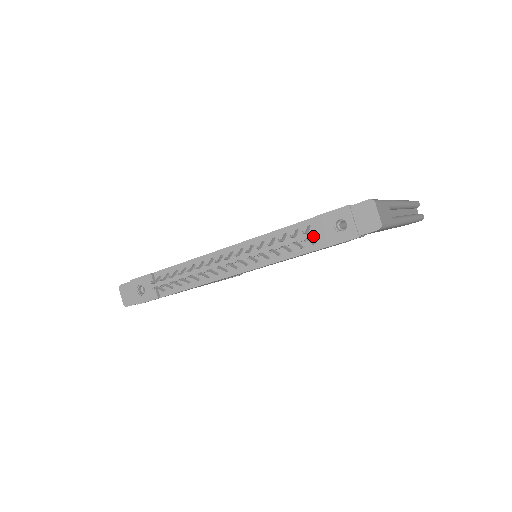
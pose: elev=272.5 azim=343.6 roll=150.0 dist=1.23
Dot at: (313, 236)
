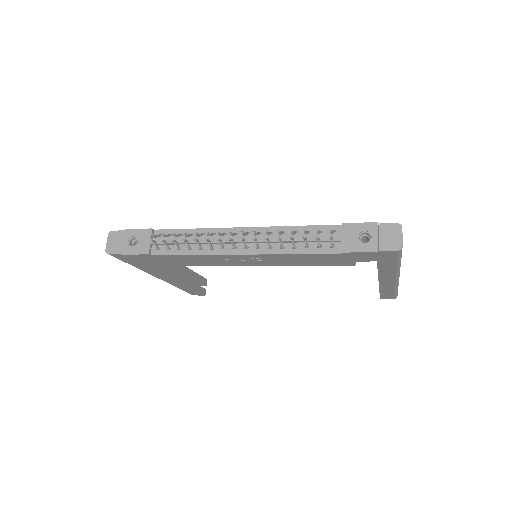
Dot at: (335, 239)
